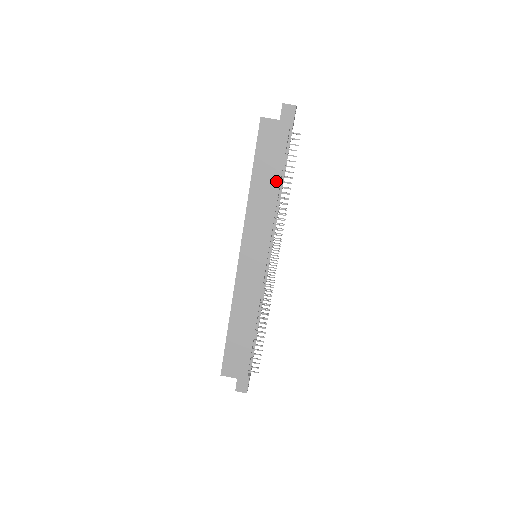
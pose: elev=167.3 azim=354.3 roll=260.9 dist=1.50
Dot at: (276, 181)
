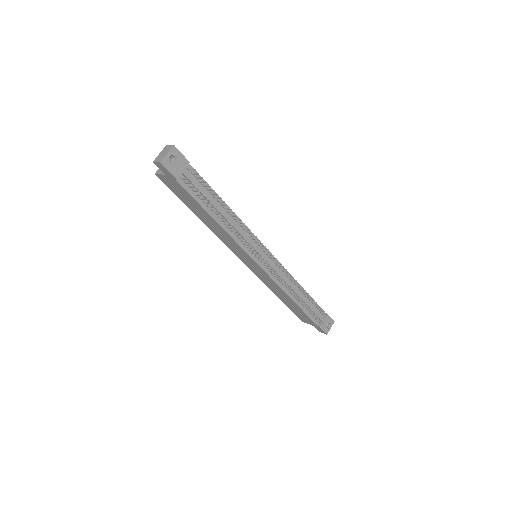
Dot at: (209, 217)
